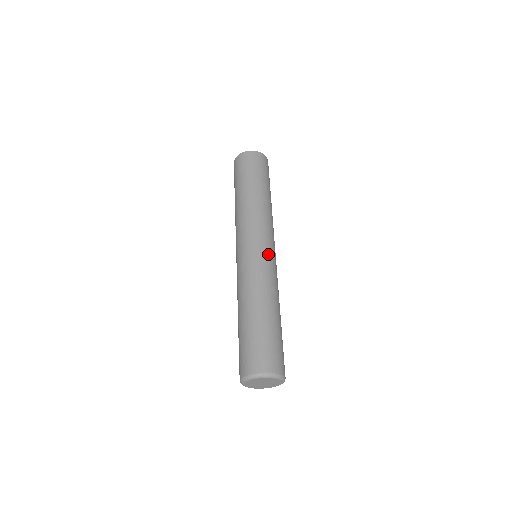
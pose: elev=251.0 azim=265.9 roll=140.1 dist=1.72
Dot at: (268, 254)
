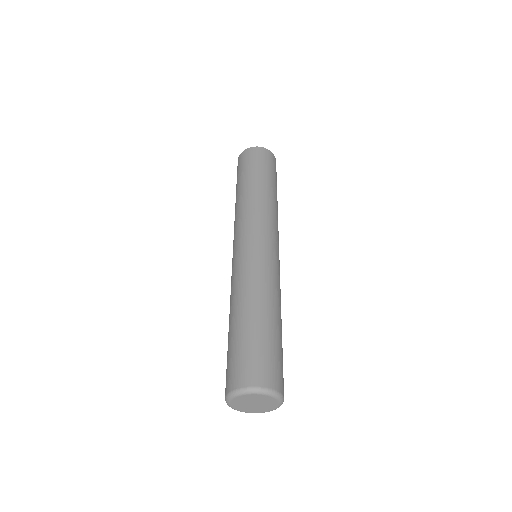
Dot at: (262, 249)
